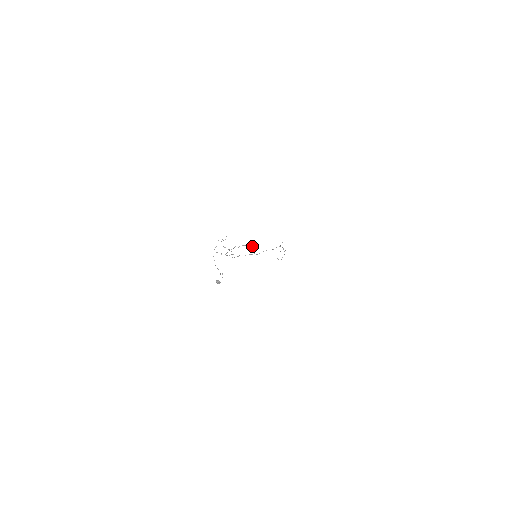
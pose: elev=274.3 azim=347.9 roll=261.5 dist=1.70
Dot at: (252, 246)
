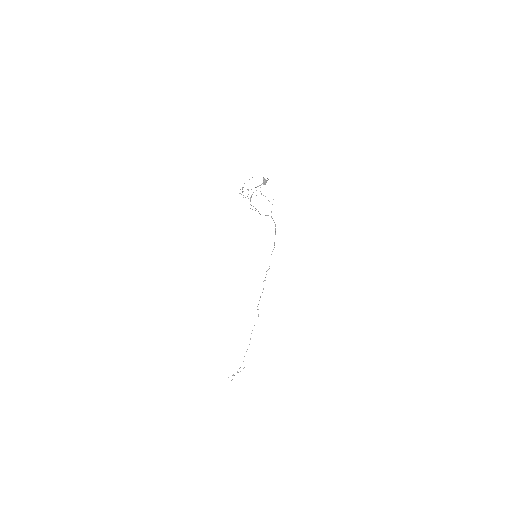
Dot at: occluded
